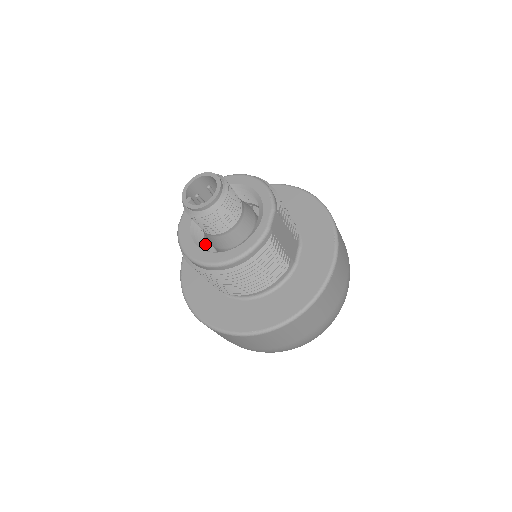
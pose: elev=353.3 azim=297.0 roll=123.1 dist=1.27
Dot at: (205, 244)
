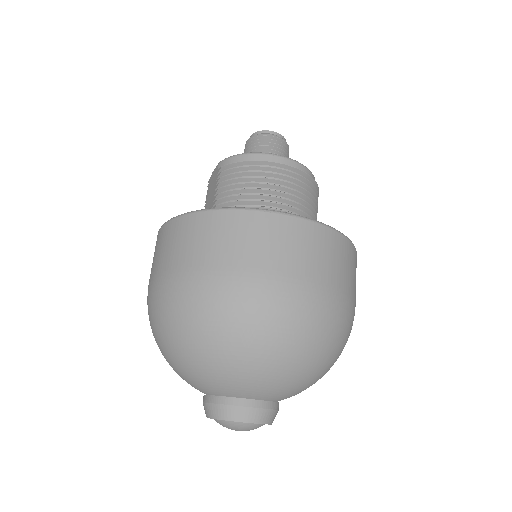
Dot at: occluded
